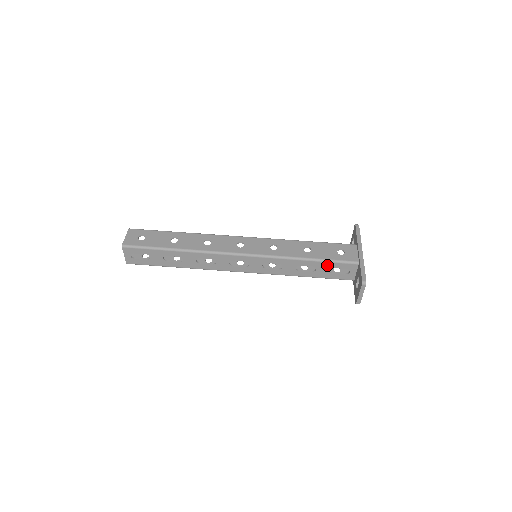
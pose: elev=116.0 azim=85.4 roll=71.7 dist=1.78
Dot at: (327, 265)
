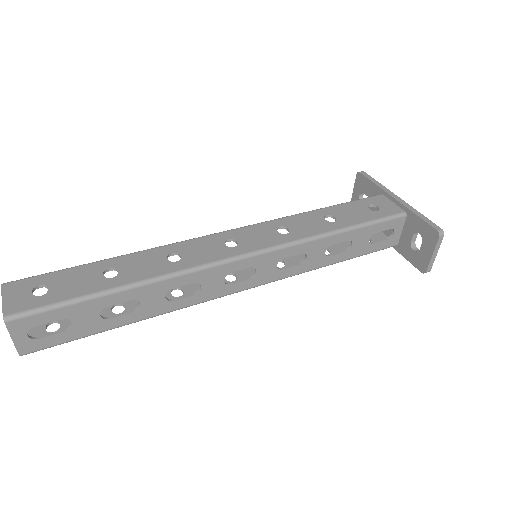
Dot at: (367, 231)
